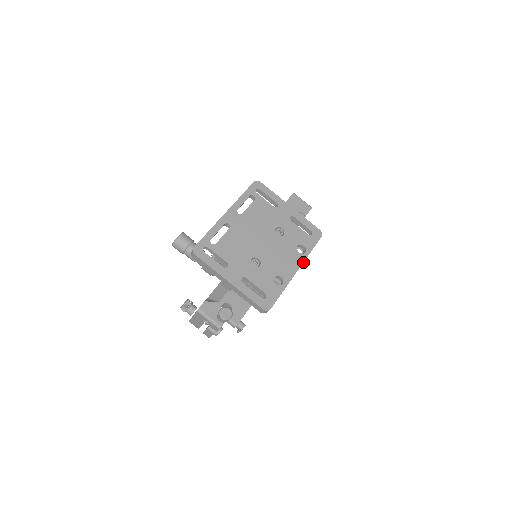
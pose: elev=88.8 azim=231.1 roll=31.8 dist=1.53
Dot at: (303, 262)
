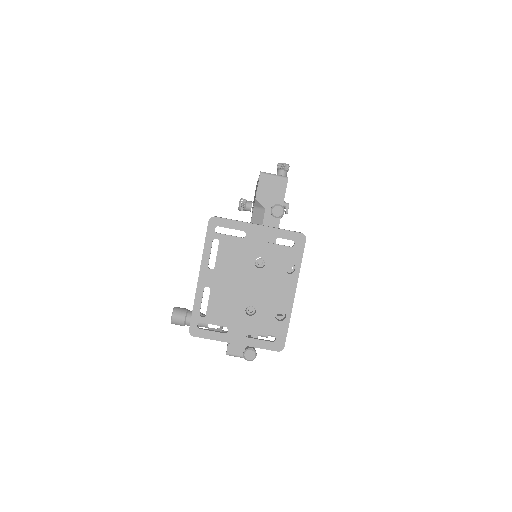
Dot at: (297, 282)
